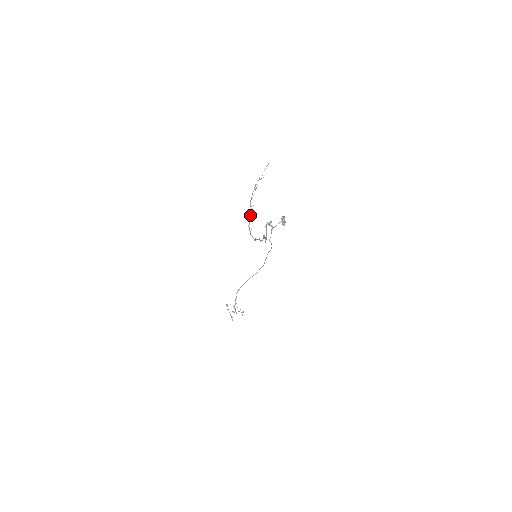
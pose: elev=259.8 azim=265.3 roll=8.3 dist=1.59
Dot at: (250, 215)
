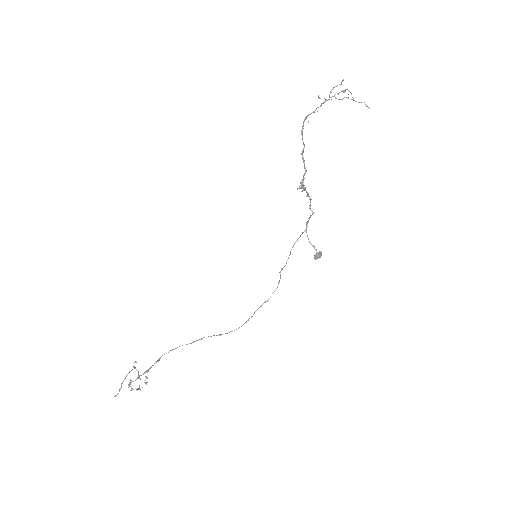
Dot at: (320, 106)
